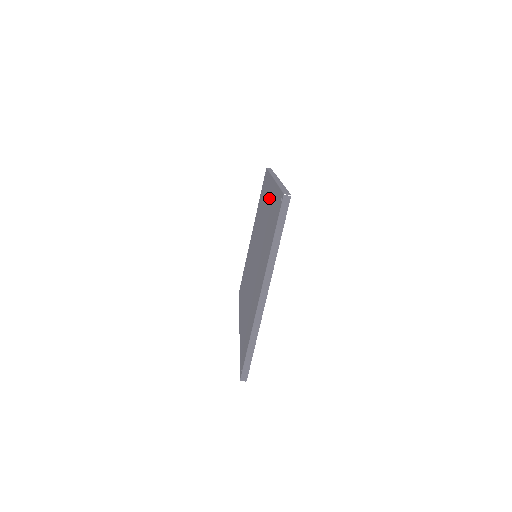
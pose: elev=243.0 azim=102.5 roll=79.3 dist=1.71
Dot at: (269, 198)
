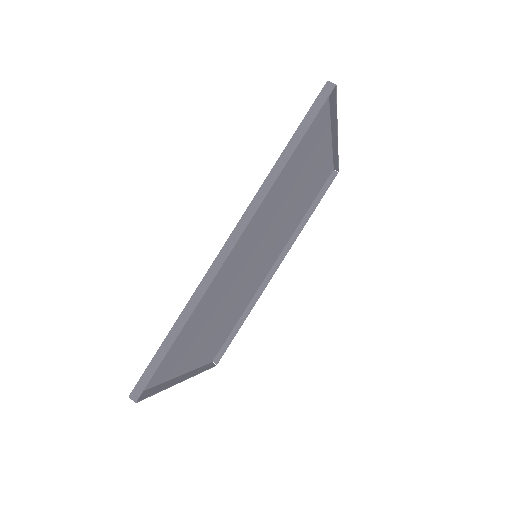
Dot at: (275, 253)
